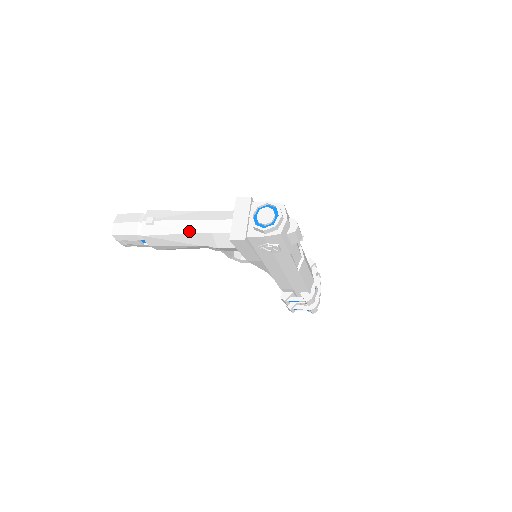
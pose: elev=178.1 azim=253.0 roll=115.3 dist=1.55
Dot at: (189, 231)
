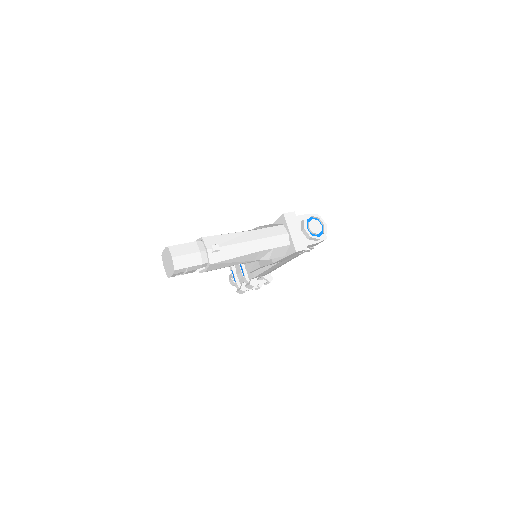
Dot at: (254, 250)
